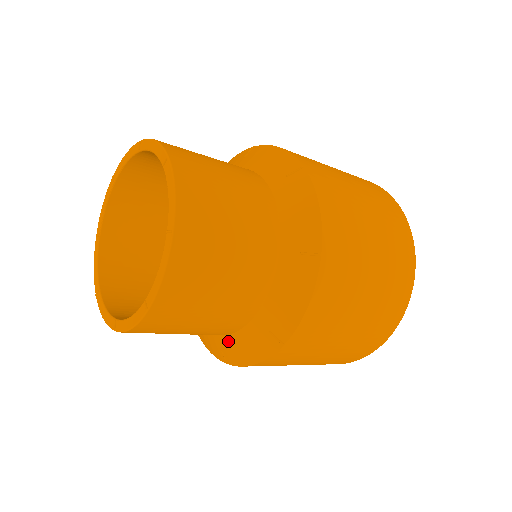
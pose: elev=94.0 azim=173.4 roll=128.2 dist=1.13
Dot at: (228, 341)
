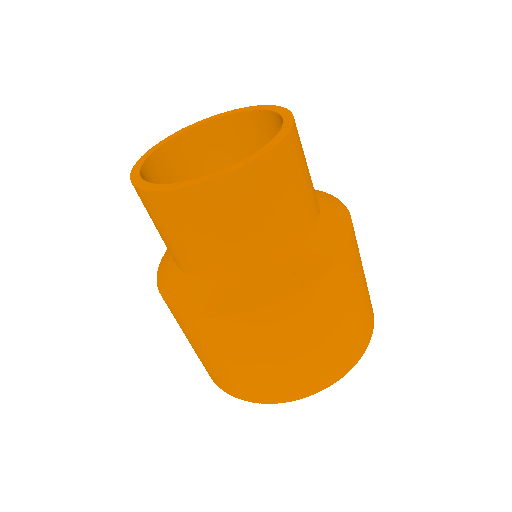
Dot at: (182, 279)
